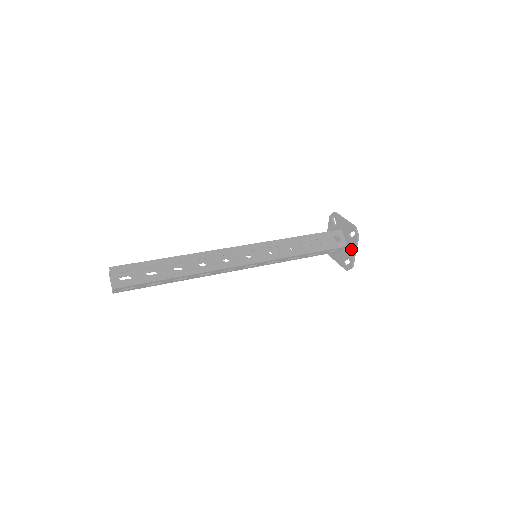
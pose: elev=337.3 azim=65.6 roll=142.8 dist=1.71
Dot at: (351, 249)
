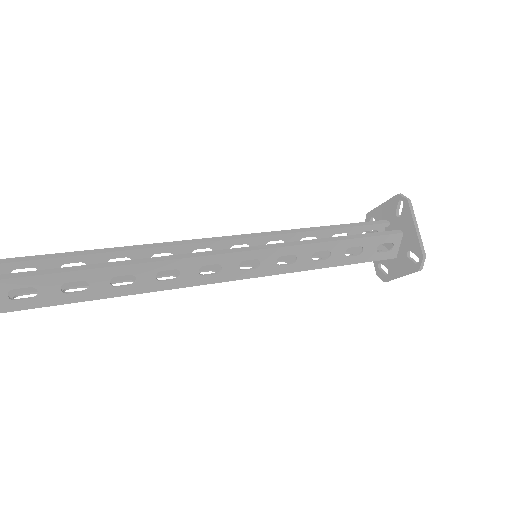
Dot at: (399, 268)
